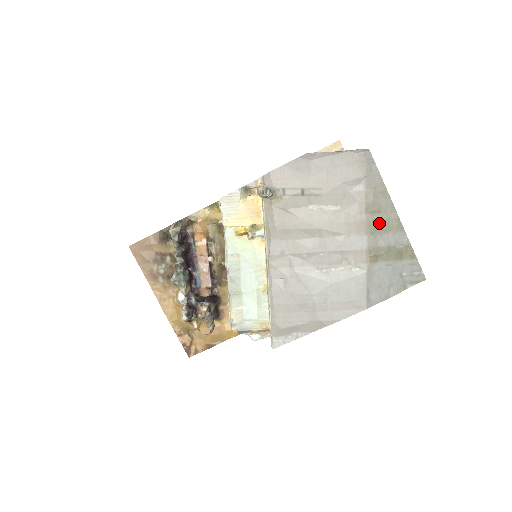
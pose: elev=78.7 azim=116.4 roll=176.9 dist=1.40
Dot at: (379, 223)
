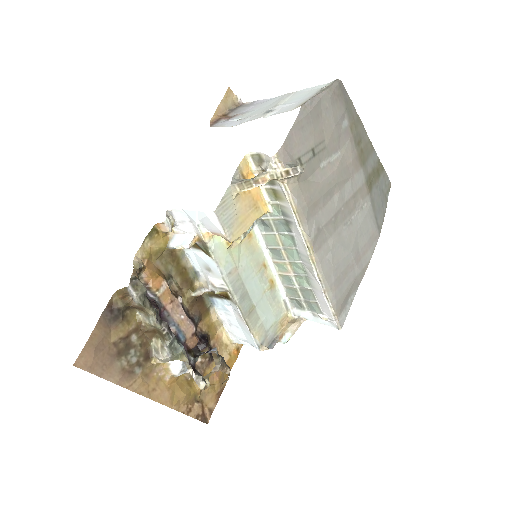
Dot at: (364, 151)
